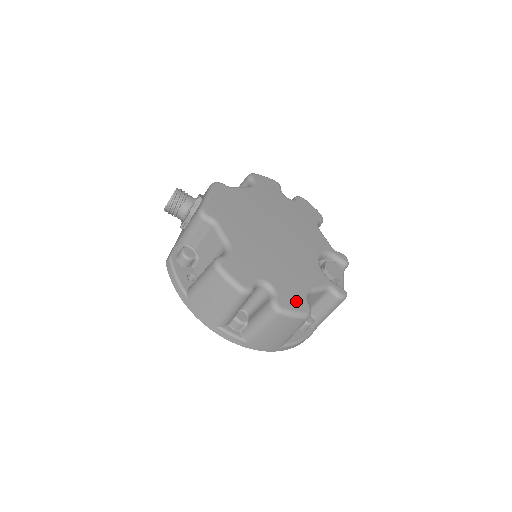
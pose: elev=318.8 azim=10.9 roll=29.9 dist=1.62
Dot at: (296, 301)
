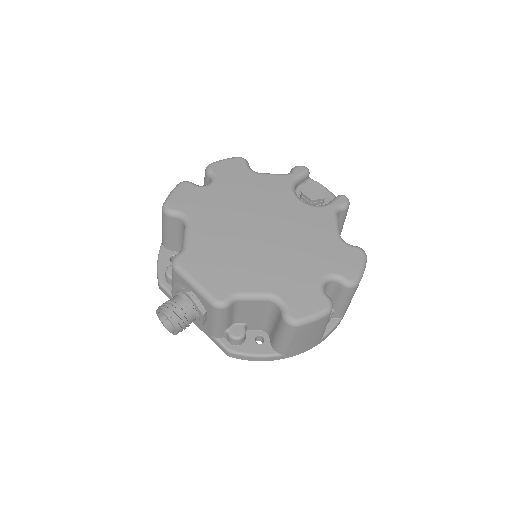
Dot at: (350, 259)
